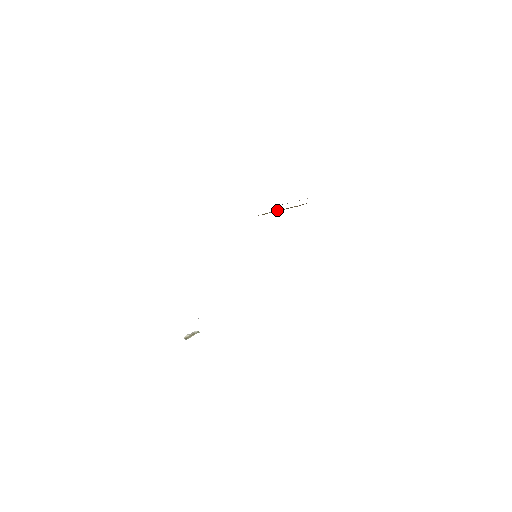
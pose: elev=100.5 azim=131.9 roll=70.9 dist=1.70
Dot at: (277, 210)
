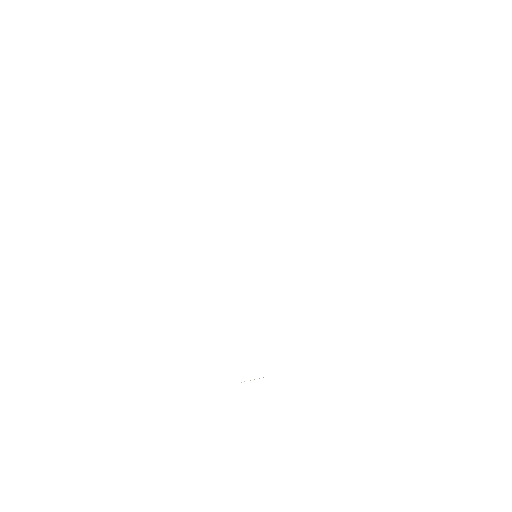
Dot at: occluded
